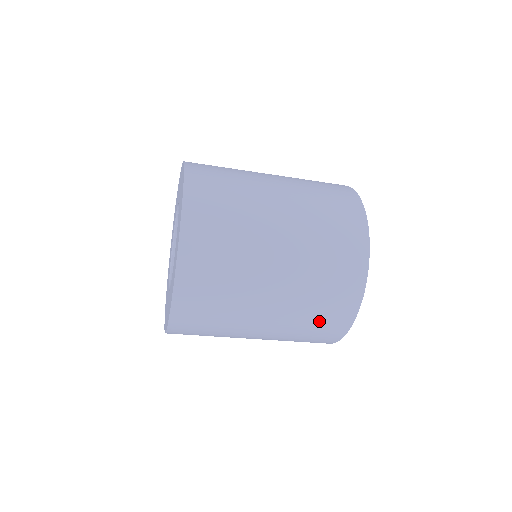
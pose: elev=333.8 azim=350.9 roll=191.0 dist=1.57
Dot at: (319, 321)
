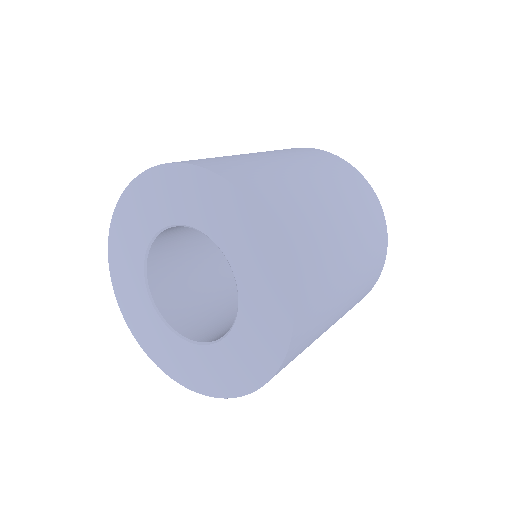
Dot at: (354, 305)
